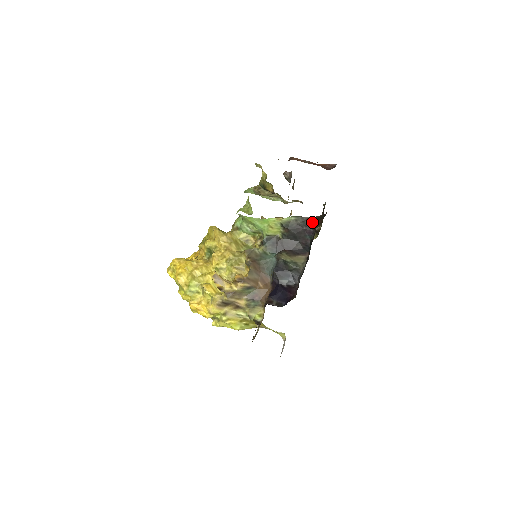
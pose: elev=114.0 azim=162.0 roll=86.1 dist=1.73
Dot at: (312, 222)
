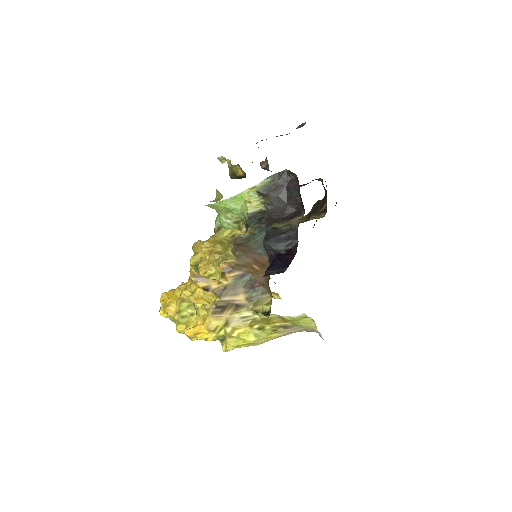
Dot at: (290, 172)
